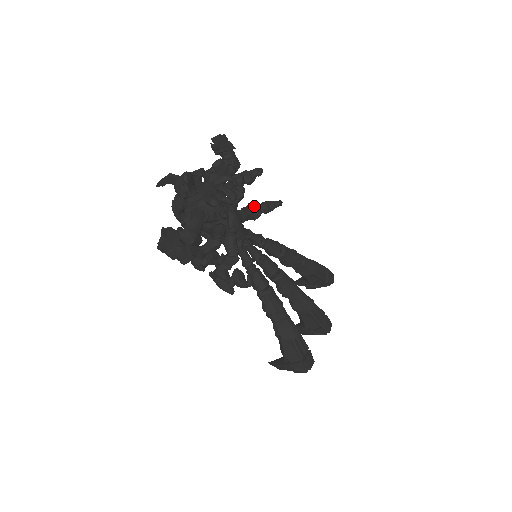
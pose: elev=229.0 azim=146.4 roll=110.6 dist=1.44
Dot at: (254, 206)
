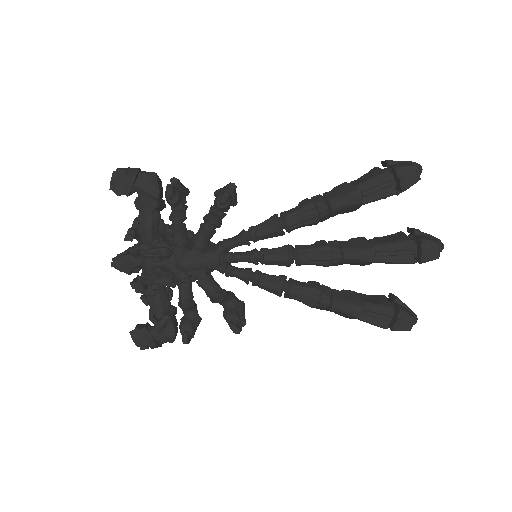
Dot at: occluded
